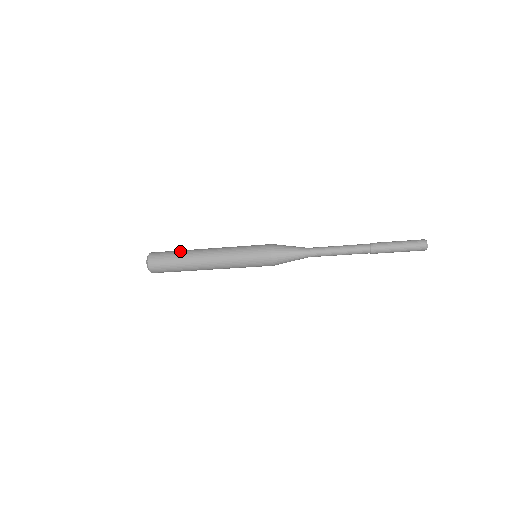
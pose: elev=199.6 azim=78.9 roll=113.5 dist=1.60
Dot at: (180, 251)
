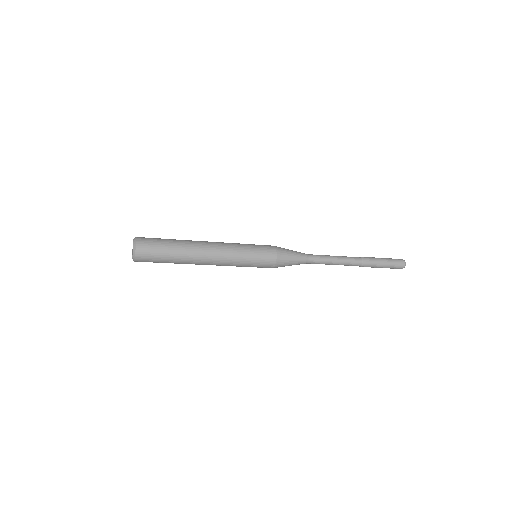
Dot at: (174, 239)
